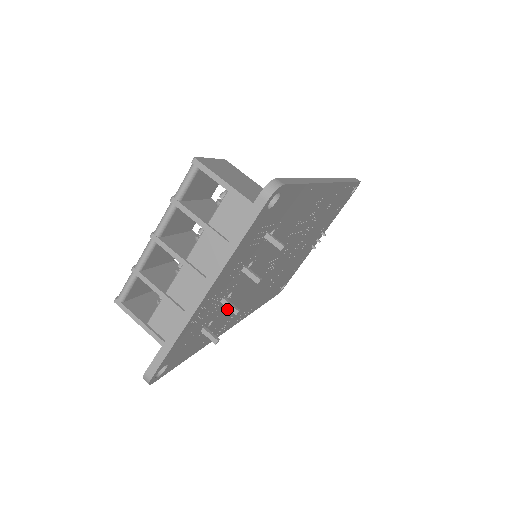
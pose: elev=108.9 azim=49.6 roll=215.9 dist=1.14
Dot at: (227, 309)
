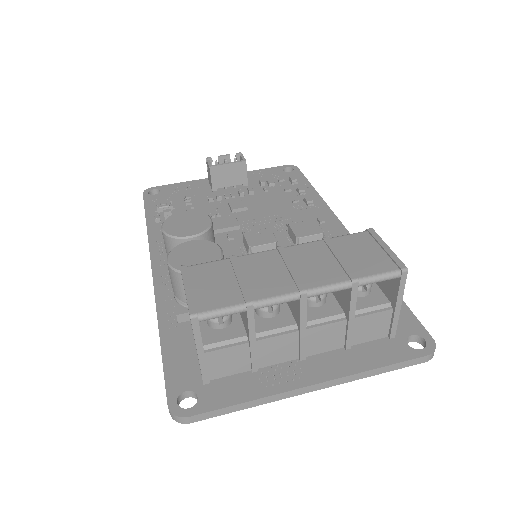
Dot at: occluded
